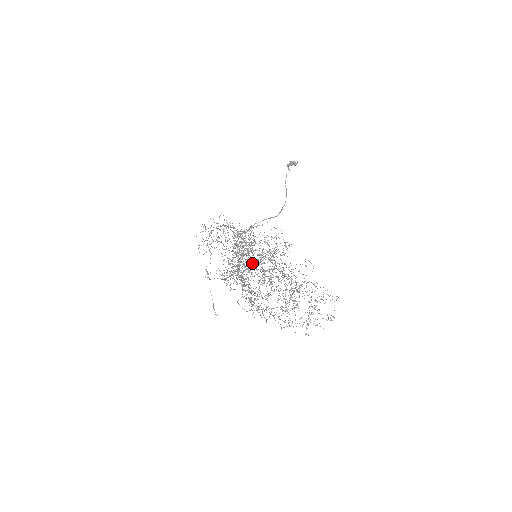
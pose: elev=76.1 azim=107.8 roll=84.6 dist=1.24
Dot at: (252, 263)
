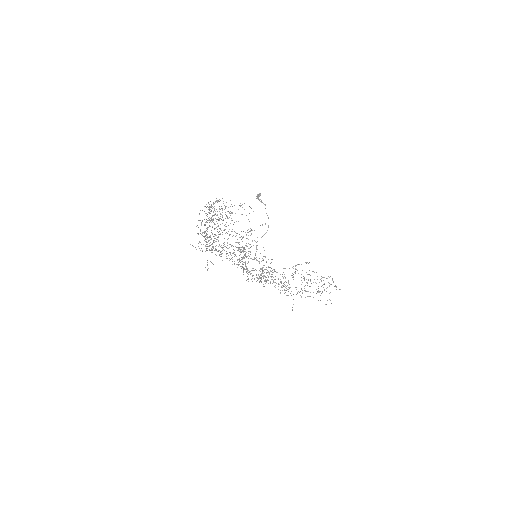
Dot at: occluded
